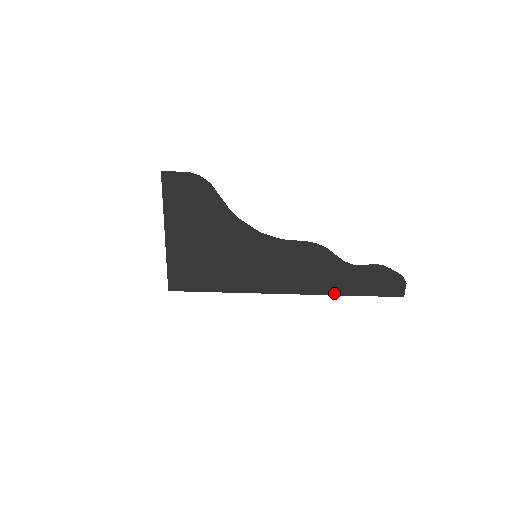
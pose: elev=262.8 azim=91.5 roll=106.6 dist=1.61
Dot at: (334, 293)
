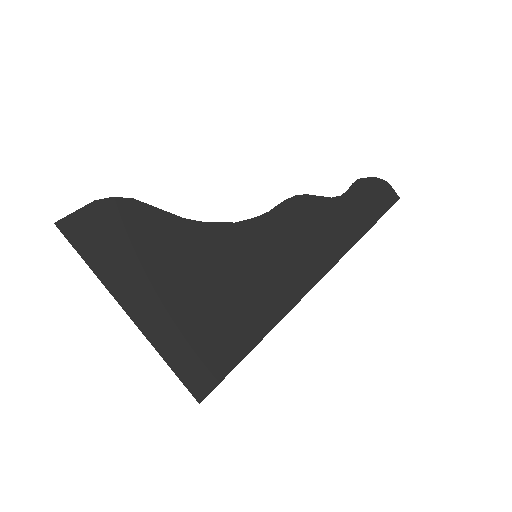
Dot at: (355, 240)
